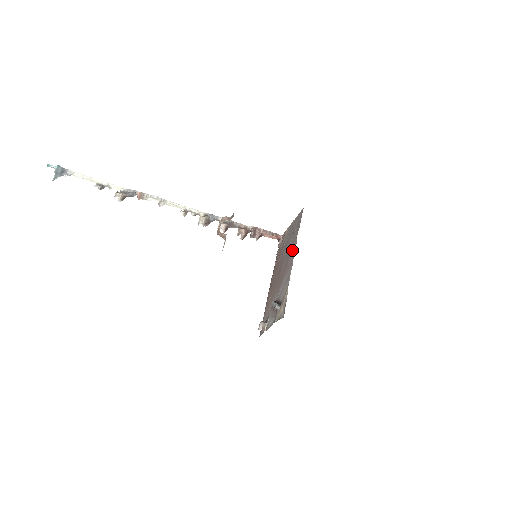
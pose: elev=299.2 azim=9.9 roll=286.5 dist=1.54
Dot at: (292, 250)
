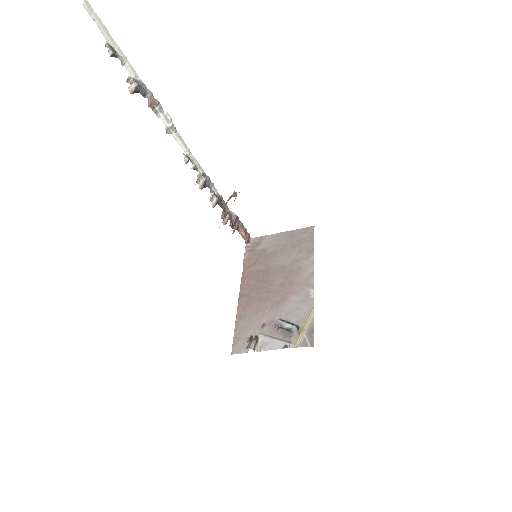
Dot at: (303, 268)
